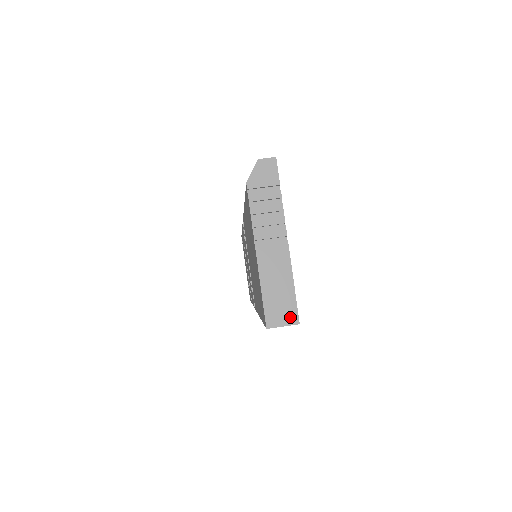
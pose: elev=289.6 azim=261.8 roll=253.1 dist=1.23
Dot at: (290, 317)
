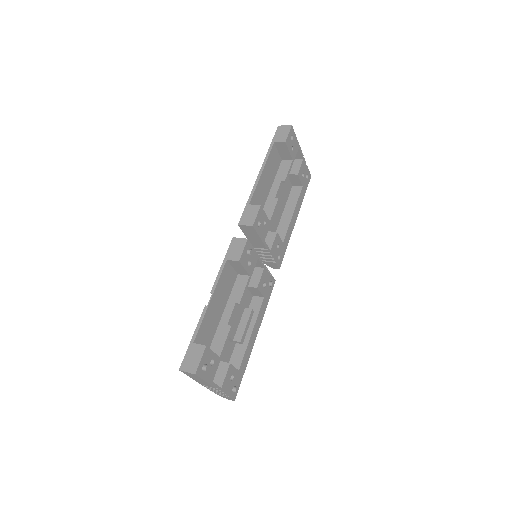
Dot at: occluded
